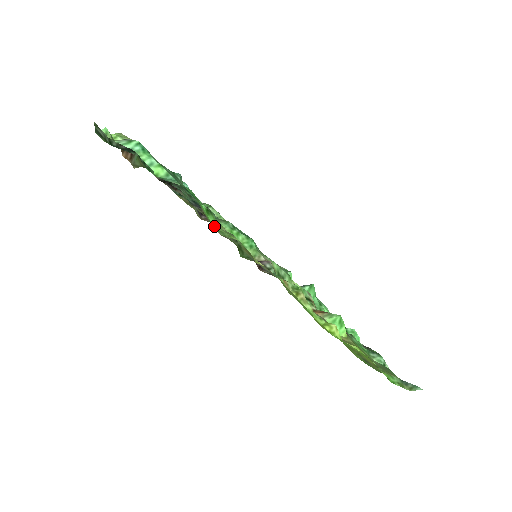
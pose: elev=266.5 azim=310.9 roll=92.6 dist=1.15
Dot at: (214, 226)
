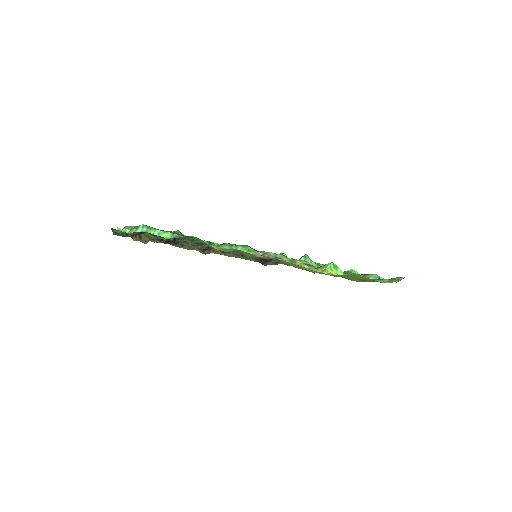
Dot at: occluded
